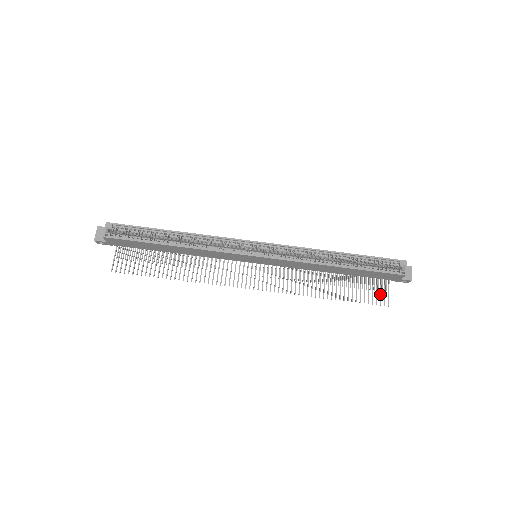
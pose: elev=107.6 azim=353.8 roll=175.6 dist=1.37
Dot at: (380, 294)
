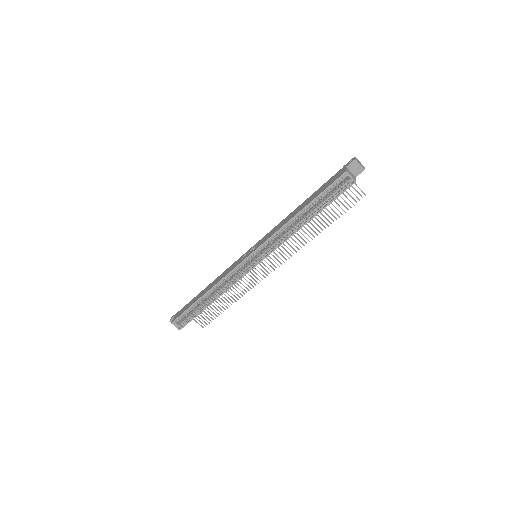
Dot at: occluded
